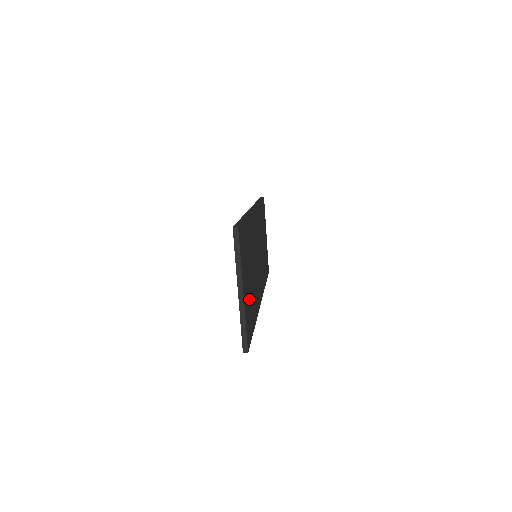
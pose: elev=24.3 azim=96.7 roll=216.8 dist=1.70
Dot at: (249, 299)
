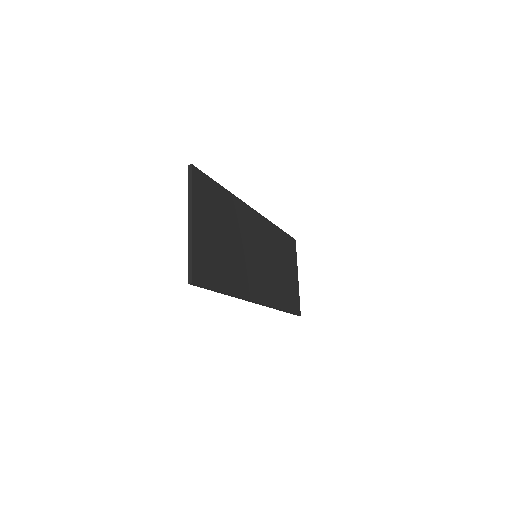
Dot at: (213, 250)
